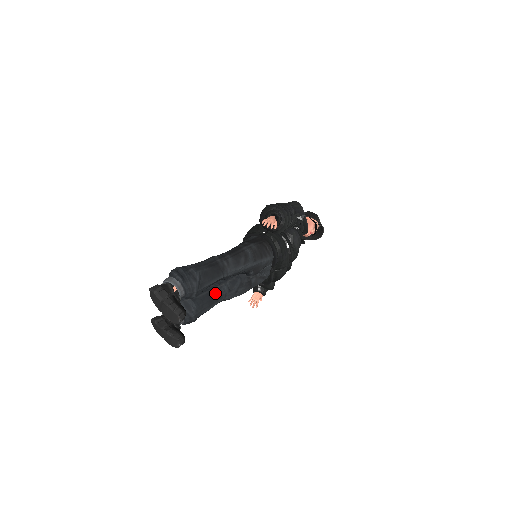
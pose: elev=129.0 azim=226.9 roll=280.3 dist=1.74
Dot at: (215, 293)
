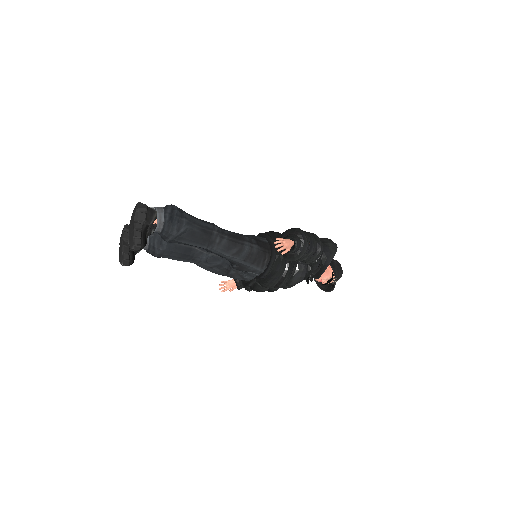
Dot at: (193, 252)
